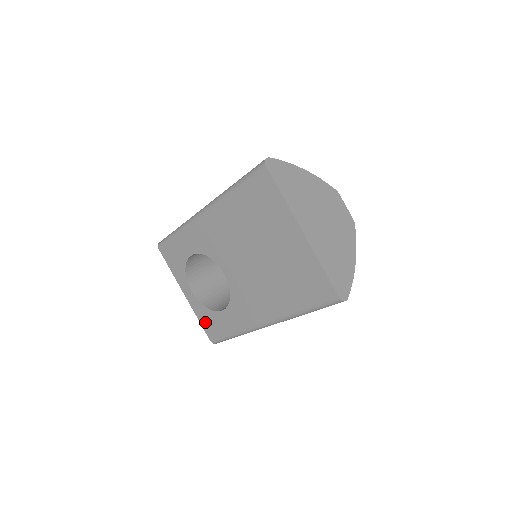
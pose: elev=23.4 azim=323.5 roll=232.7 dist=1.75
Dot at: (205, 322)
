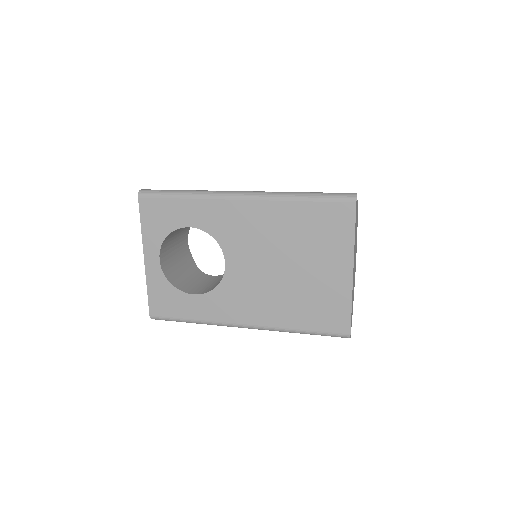
Dot at: (157, 295)
